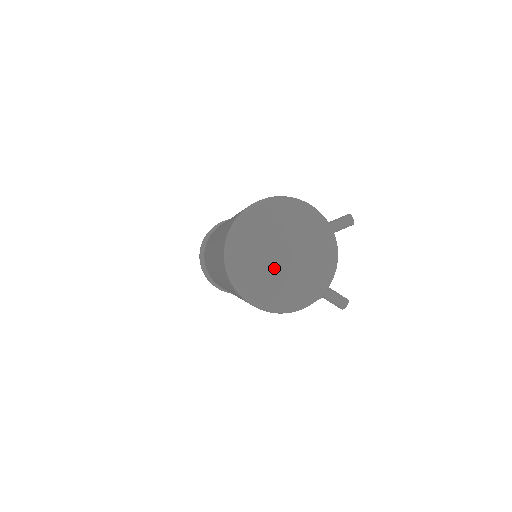
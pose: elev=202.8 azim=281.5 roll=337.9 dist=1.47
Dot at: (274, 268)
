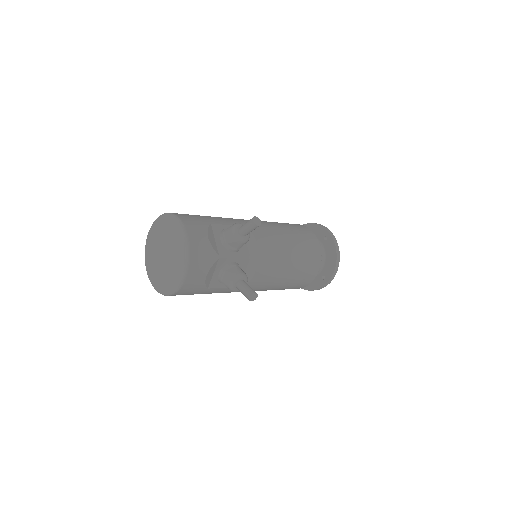
Dot at: (159, 264)
